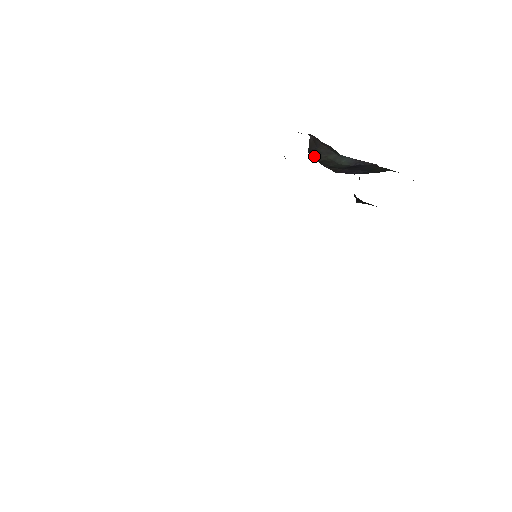
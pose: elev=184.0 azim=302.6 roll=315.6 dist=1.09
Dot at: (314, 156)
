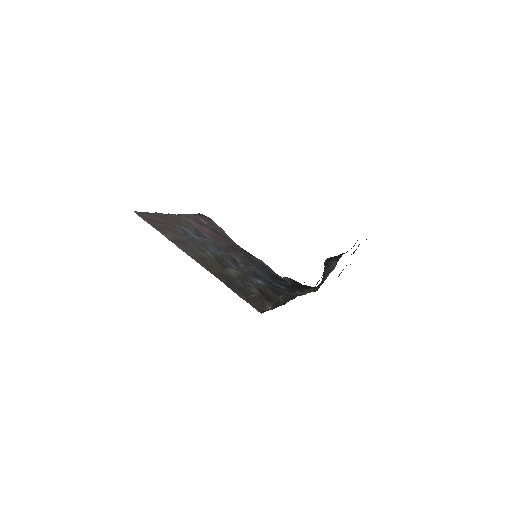
Dot at: occluded
